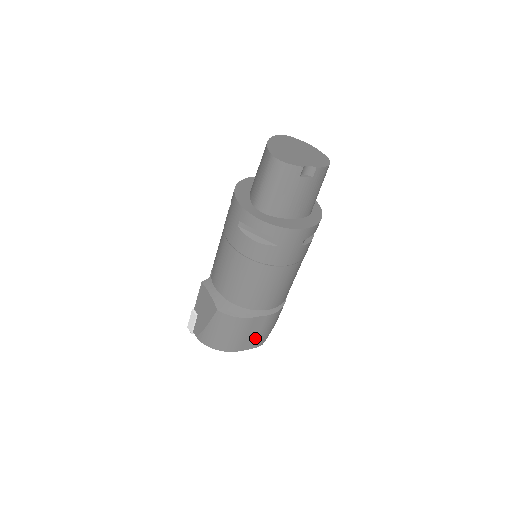
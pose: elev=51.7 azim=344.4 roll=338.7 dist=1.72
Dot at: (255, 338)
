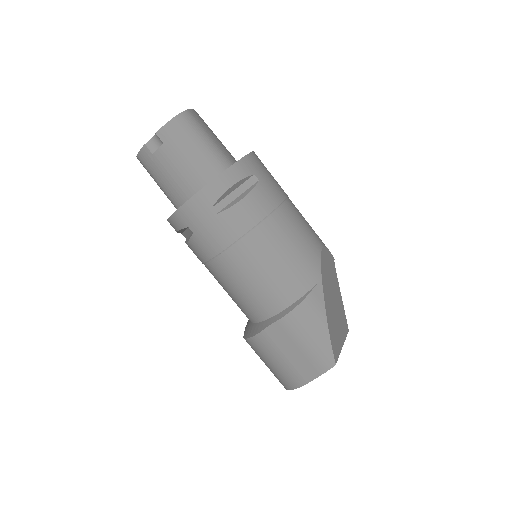
Dot at: (305, 358)
